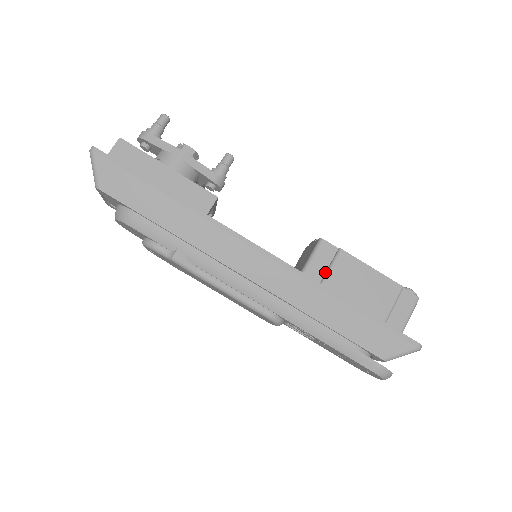
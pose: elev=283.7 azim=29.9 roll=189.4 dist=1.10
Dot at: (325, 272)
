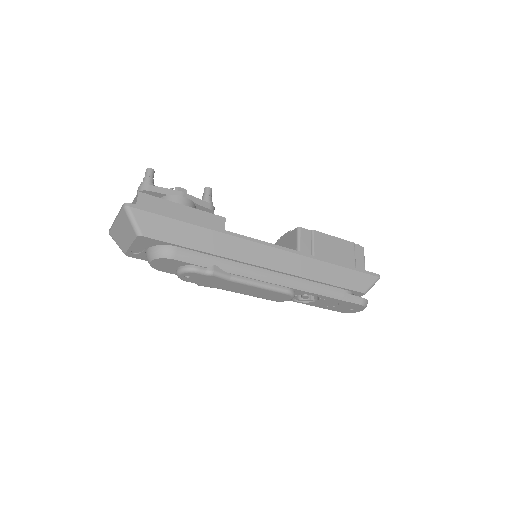
Dot at: (311, 248)
